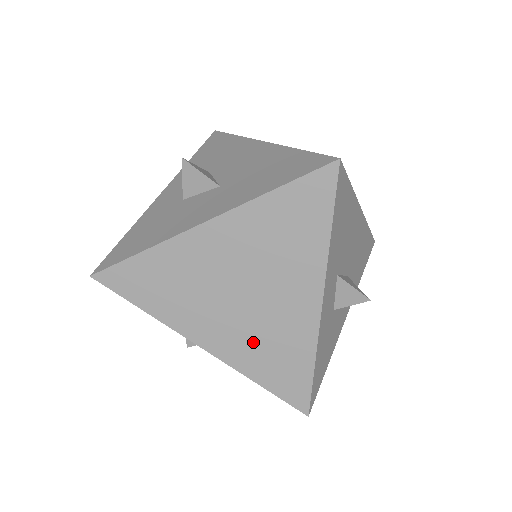
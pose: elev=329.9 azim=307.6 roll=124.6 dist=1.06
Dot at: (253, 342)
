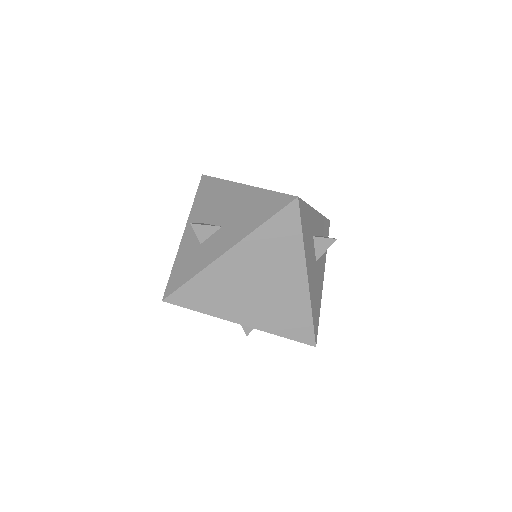
Dot at: occluded
